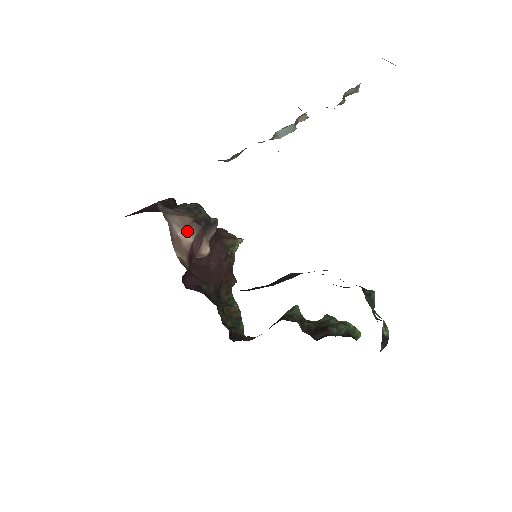
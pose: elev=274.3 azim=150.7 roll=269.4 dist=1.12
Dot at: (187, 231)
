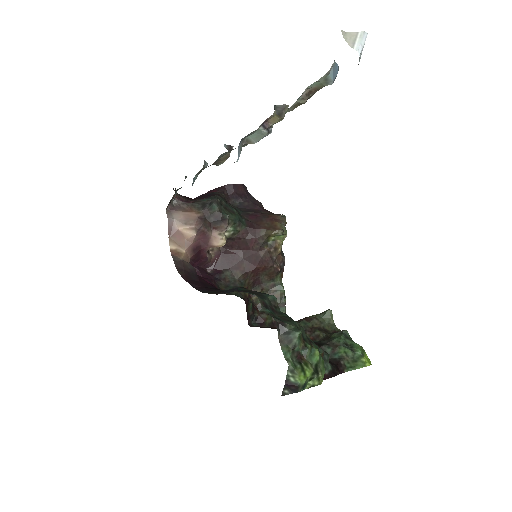
Dot at: (188, 226)
